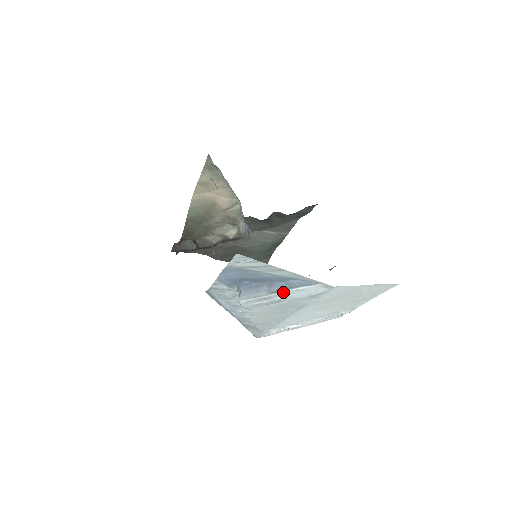
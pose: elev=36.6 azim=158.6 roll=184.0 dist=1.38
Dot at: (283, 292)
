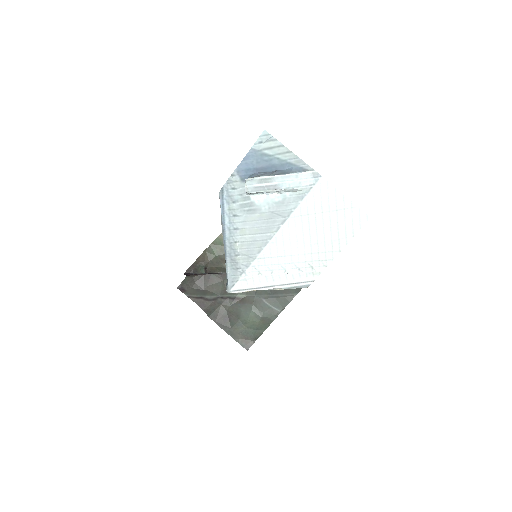
Dot at: (281, 175)
